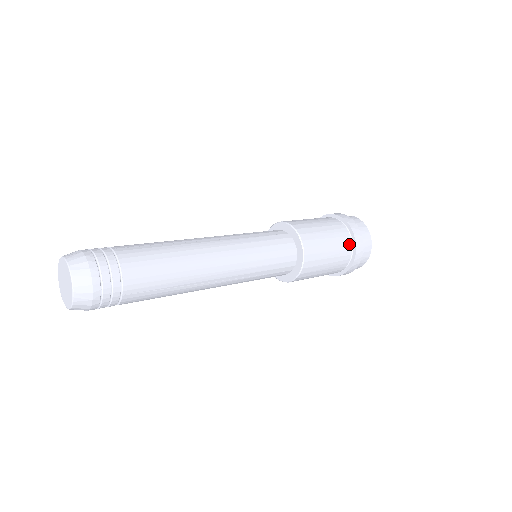
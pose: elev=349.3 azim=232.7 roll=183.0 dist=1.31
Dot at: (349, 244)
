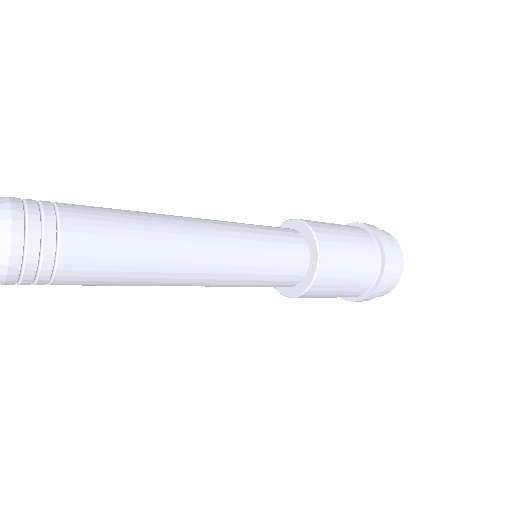
Dot at: (372, 241)
